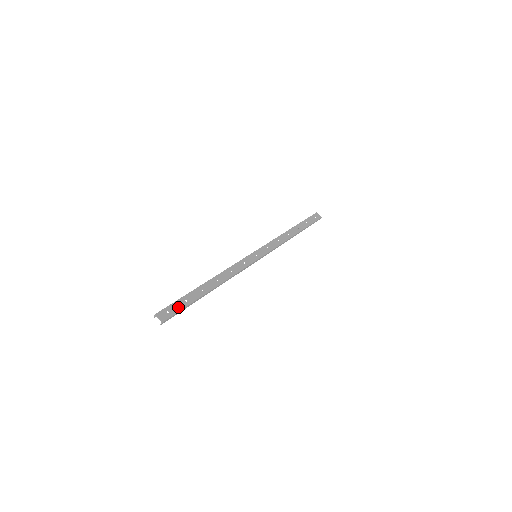
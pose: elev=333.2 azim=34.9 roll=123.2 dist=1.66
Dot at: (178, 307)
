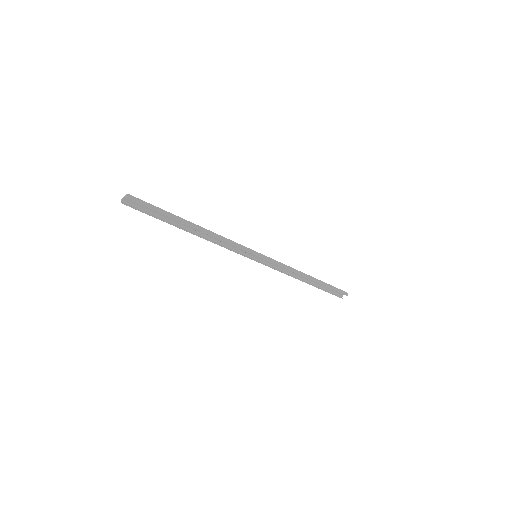
Dot at: (149, 206)
